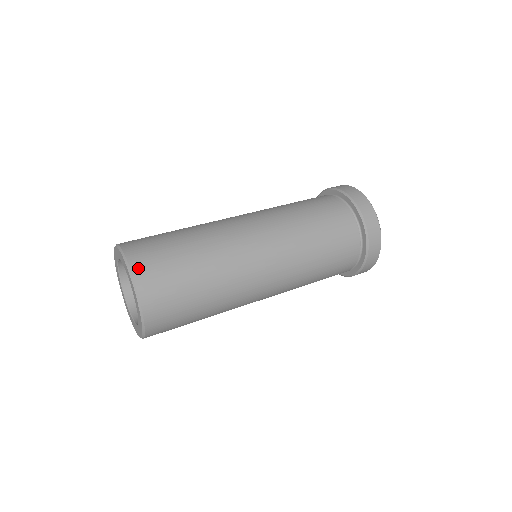
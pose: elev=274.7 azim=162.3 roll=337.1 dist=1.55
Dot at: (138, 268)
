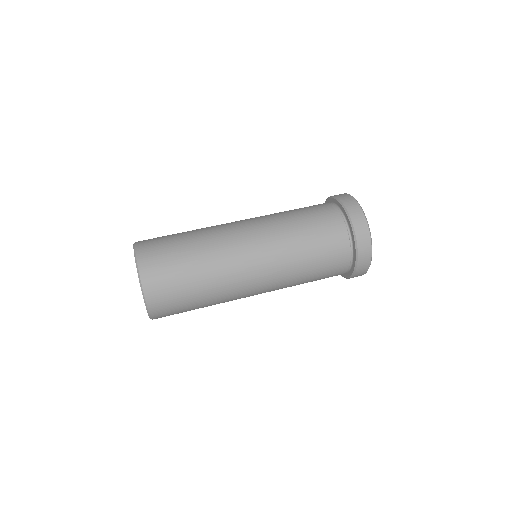
Dot at: (149, 287)
